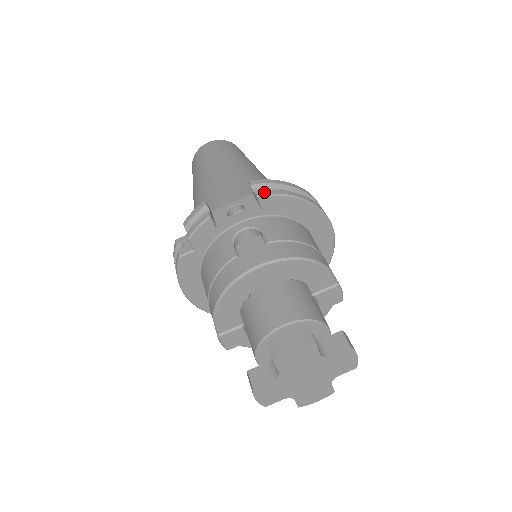
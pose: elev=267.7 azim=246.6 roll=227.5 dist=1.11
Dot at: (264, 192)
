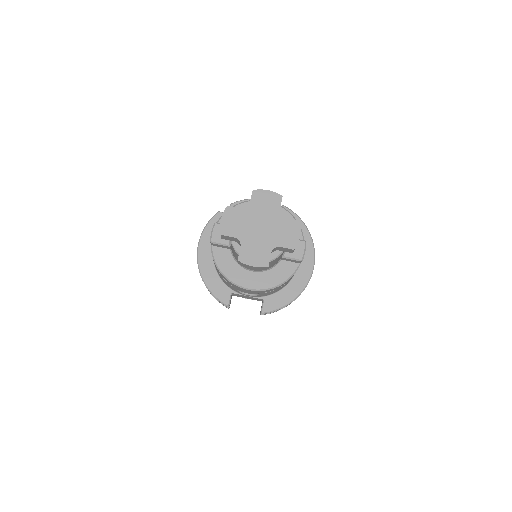
Dot at: (287, 208)
